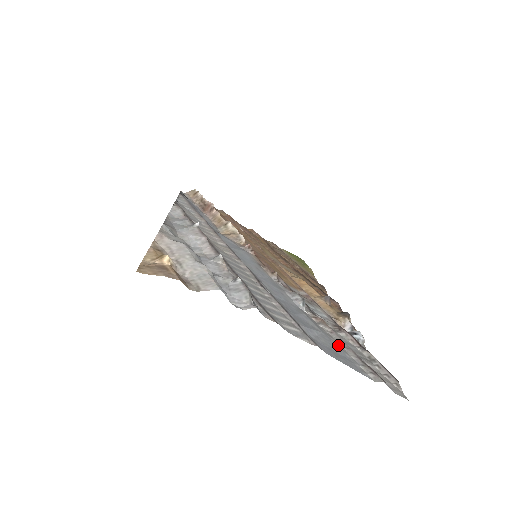
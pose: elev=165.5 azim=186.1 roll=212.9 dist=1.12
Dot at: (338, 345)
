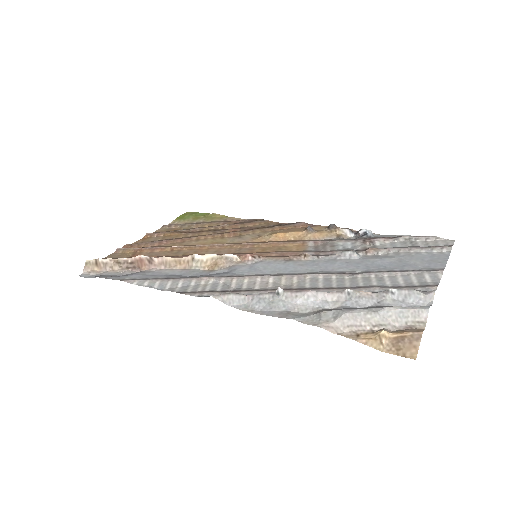
Dot at: (411, 254)
